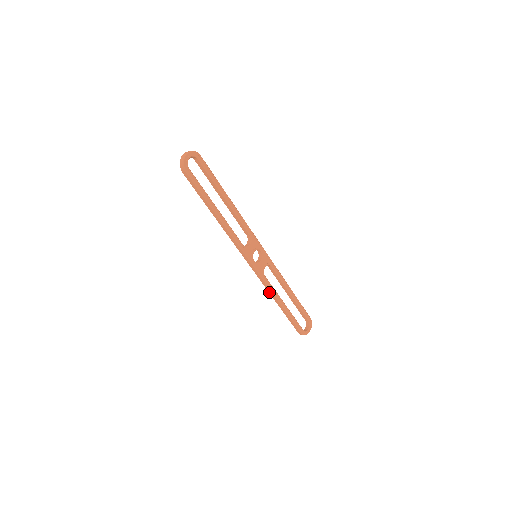
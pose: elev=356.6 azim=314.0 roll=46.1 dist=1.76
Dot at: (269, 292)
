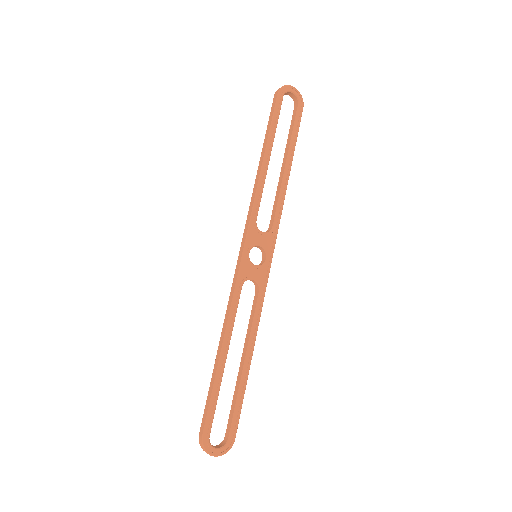
Dot at: (226, 316)
